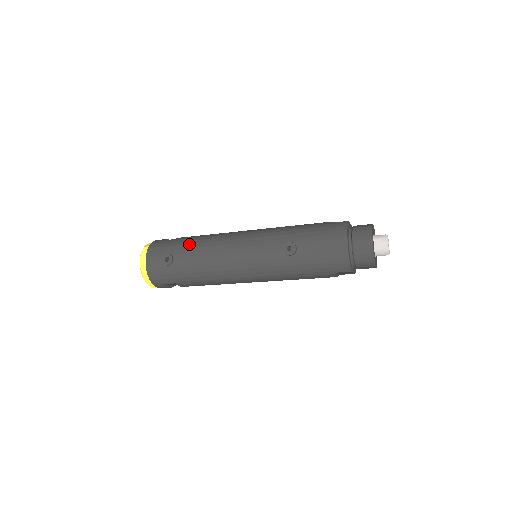
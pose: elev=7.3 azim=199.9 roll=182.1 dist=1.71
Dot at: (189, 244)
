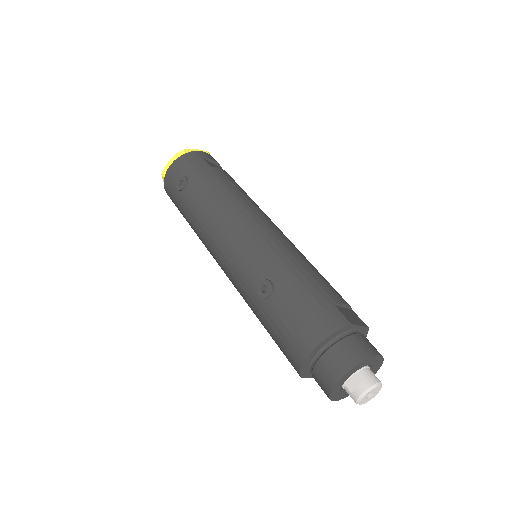
Dot at: (208, 185)
